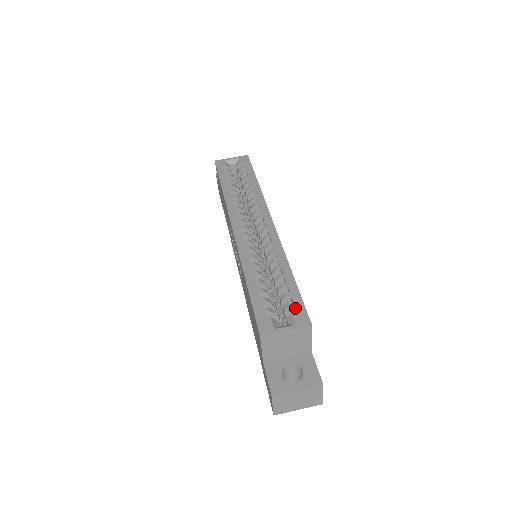
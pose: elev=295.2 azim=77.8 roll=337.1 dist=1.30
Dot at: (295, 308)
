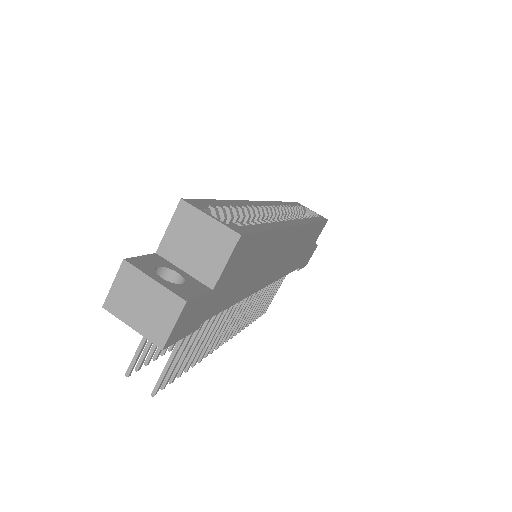
Dot at: (242, 225)
